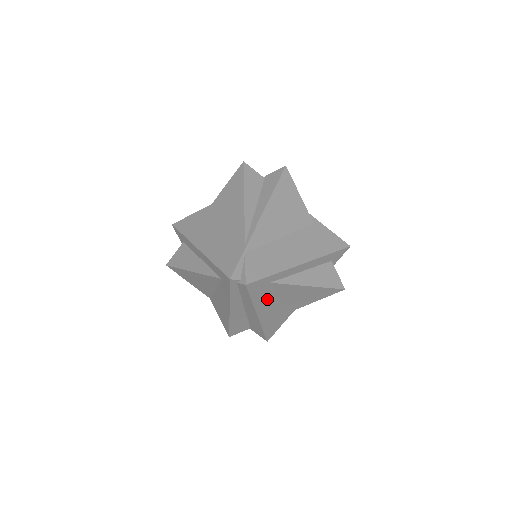
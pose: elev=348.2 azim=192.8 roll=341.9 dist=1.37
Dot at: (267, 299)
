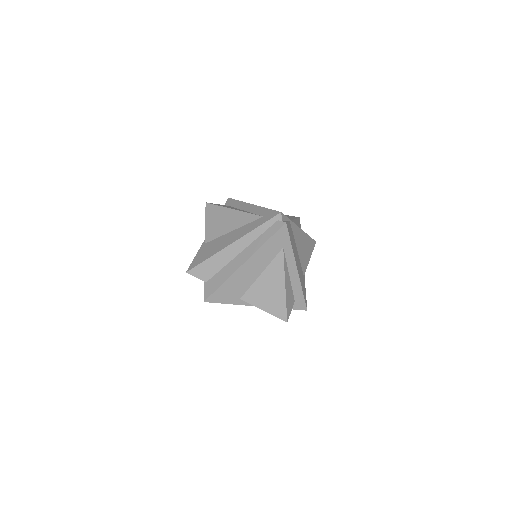
Dot at: (264, 258)
